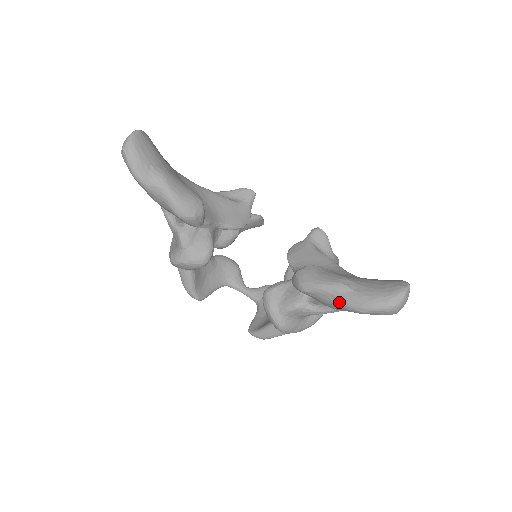
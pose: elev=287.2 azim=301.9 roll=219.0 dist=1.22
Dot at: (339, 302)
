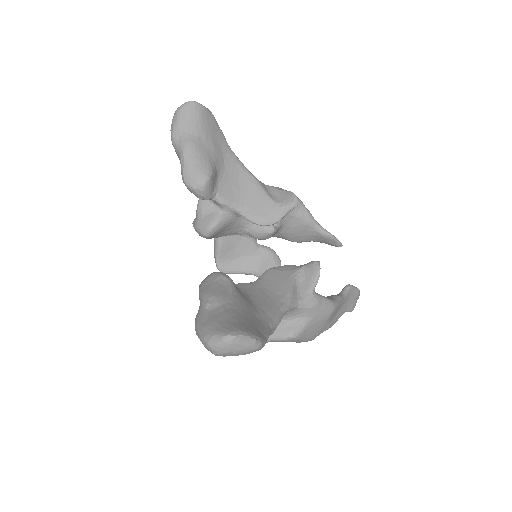
Dot at: (197, 313)
